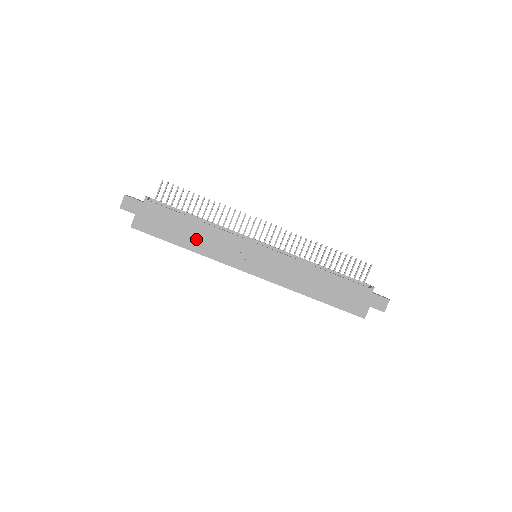
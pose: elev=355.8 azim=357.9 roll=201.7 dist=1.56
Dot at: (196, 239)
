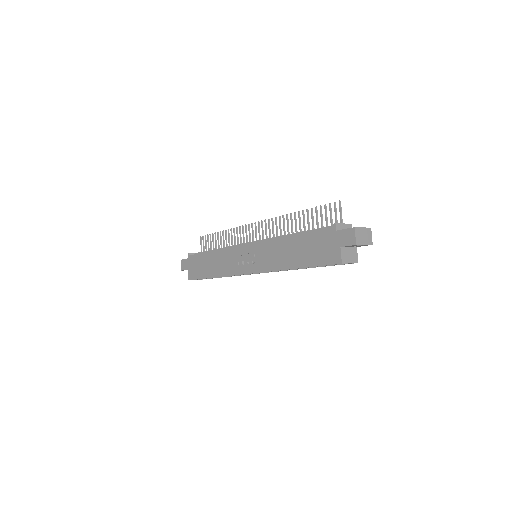
Dot at: (215, 266)
